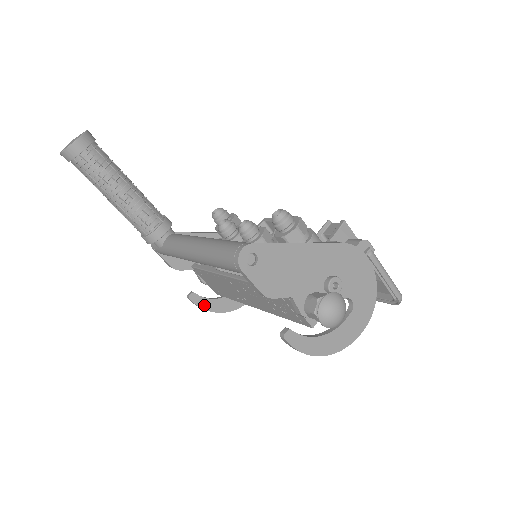
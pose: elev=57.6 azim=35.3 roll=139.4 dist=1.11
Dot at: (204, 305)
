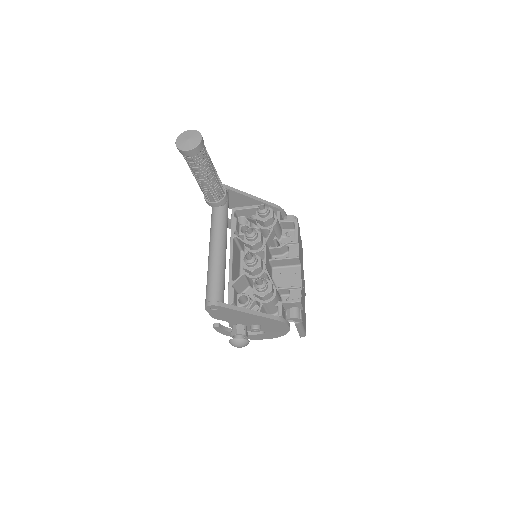
Dot at: occluded
